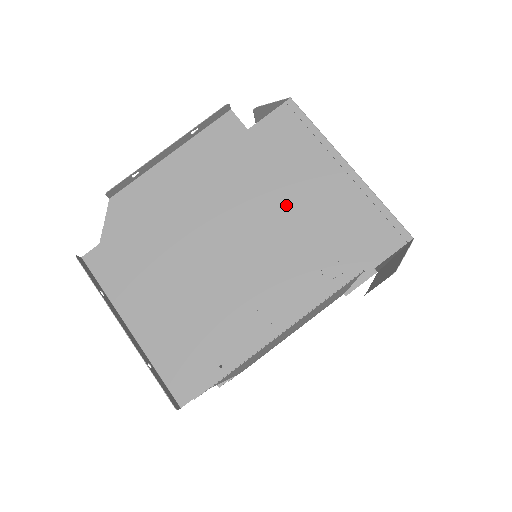
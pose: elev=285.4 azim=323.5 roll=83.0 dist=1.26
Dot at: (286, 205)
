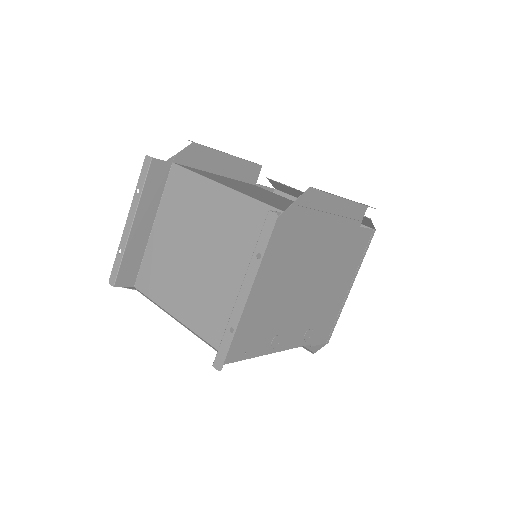
Dot at: (330, 285)
